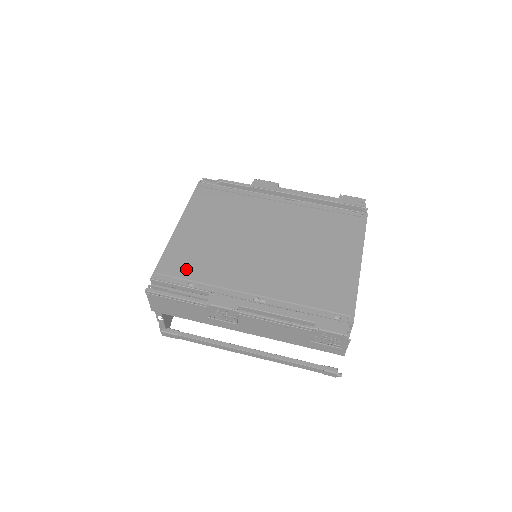
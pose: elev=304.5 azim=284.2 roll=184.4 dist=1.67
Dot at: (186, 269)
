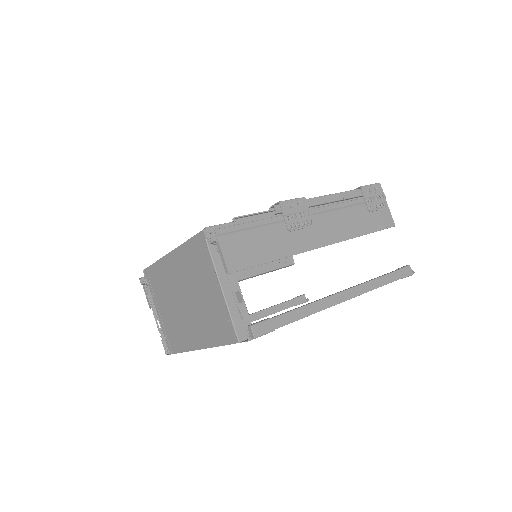
Dot at: occluded
